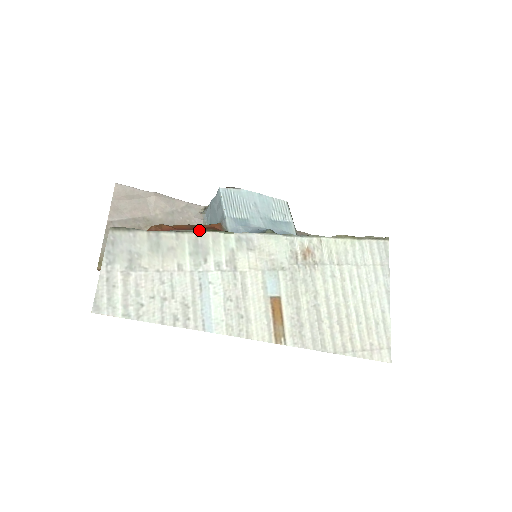
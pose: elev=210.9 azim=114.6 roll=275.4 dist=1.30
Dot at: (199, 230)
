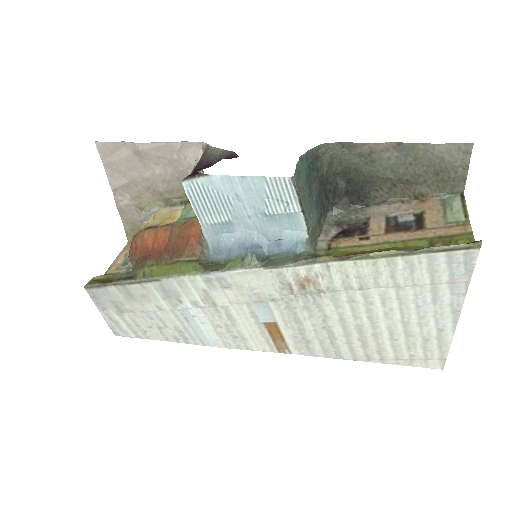
Dot at: (161, 276)
